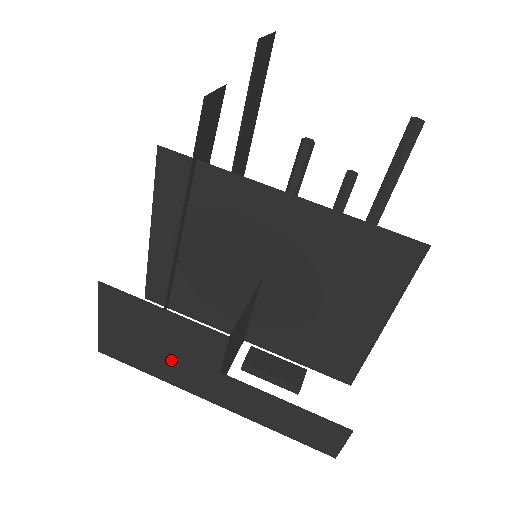
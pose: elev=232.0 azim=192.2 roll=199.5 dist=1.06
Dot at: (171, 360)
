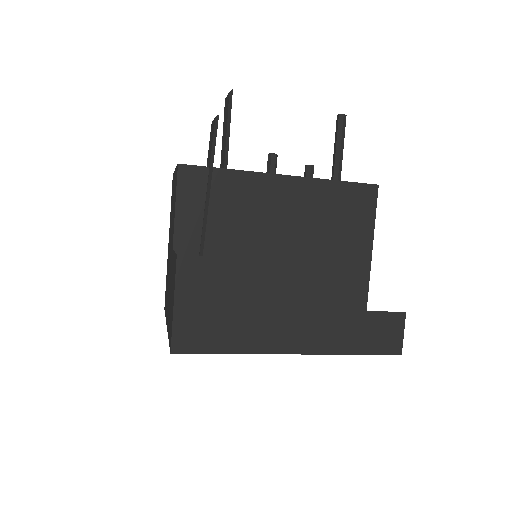
Dot at: (251, 320)
